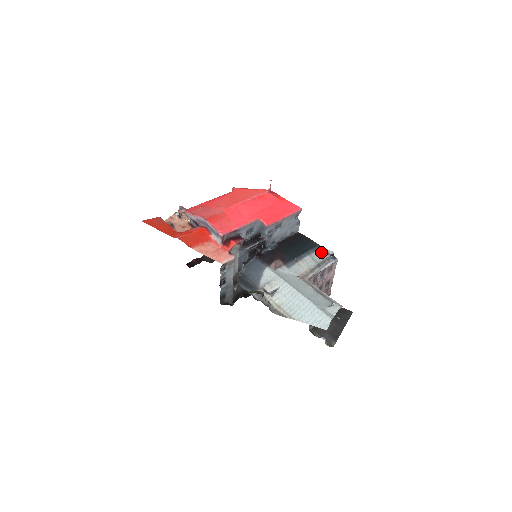
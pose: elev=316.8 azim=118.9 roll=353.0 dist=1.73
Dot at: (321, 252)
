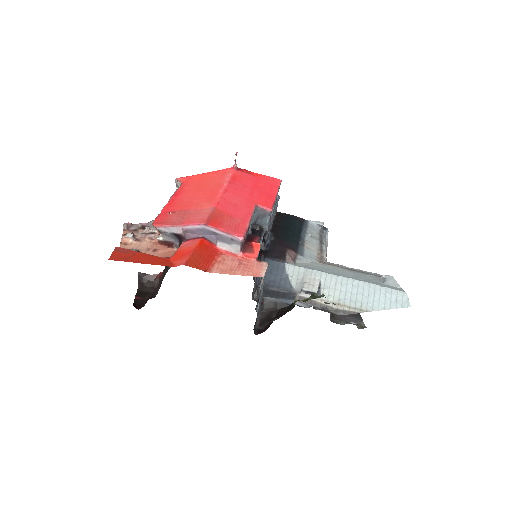
Dot at: (311, 226)
